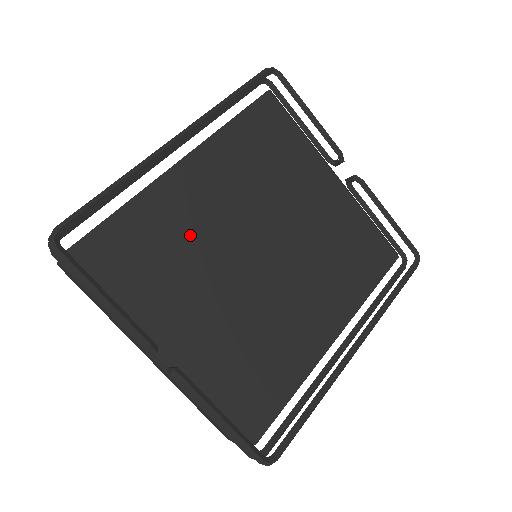
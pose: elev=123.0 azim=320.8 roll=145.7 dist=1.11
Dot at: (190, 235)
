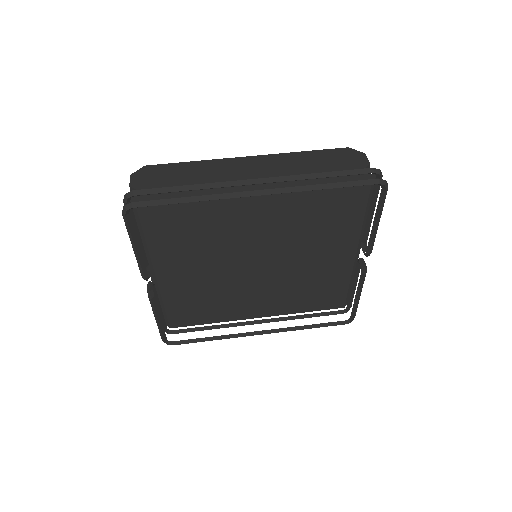
Dot at: (220, 235)
